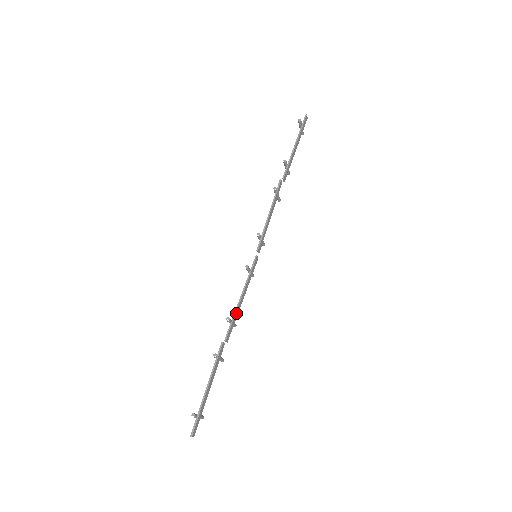
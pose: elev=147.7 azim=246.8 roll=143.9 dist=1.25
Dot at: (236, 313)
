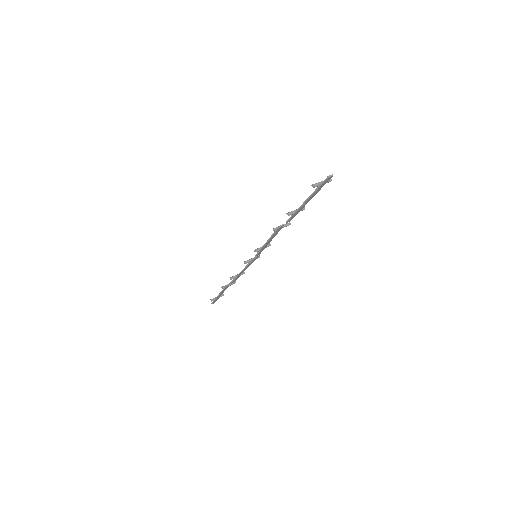
Dot at: (238, 276)
